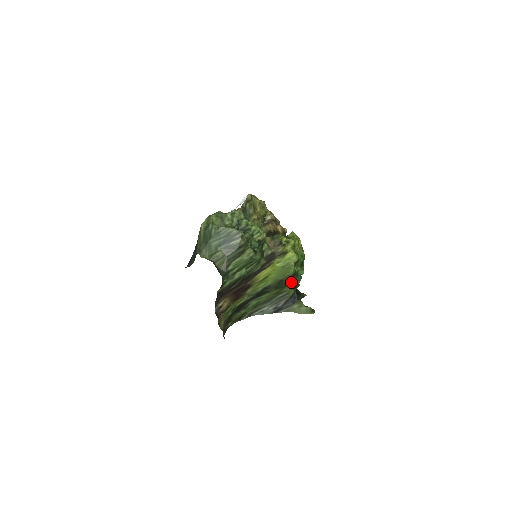
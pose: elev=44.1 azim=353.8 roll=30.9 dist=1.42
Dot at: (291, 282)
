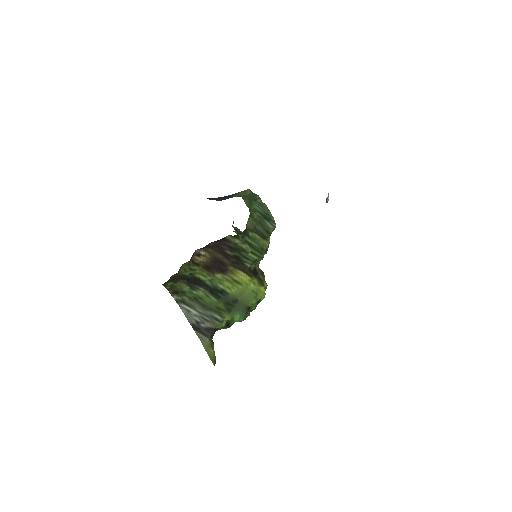
Dot at: (239, 312)
